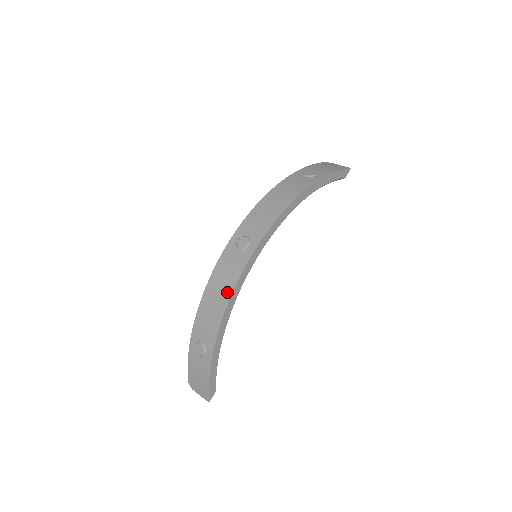
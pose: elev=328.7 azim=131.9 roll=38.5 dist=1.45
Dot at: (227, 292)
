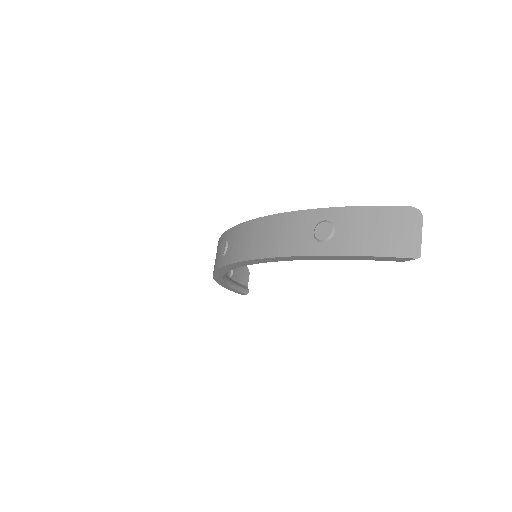
Dot at: occluded
